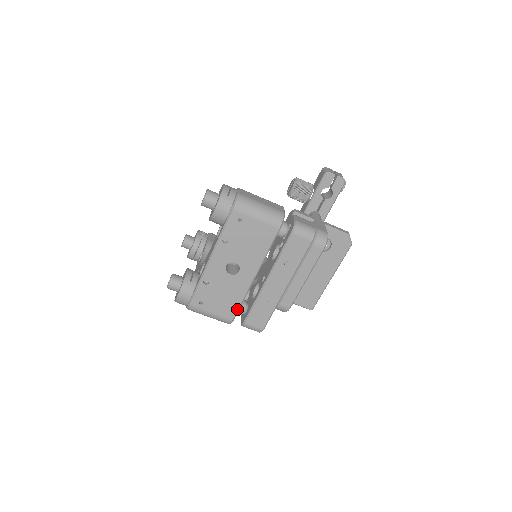
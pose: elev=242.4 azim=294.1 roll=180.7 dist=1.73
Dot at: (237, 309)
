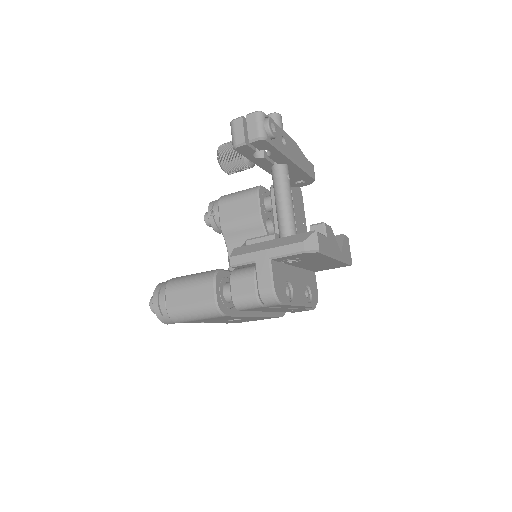
Dot at: occluded
